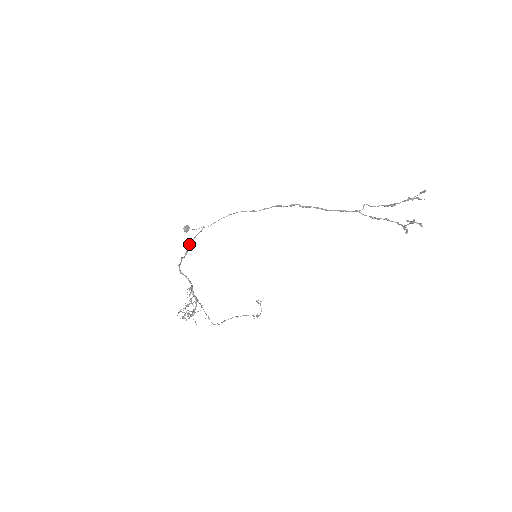
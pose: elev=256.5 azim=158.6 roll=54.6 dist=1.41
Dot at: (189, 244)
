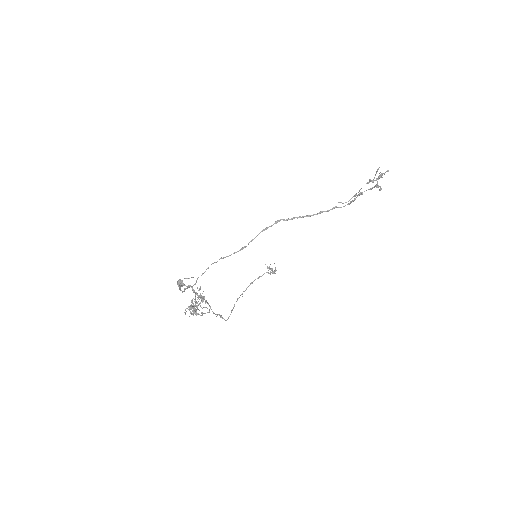
Dot at: (185, 288)
